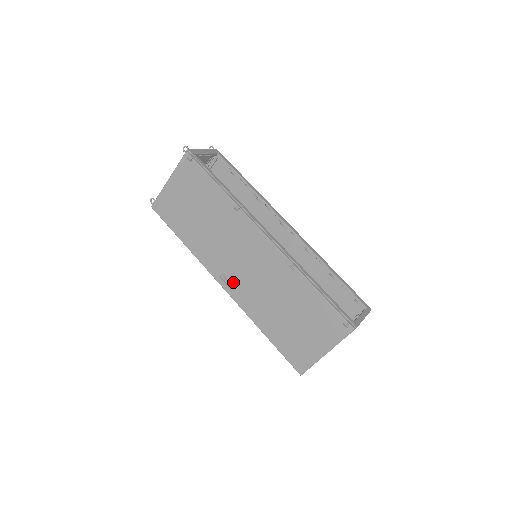
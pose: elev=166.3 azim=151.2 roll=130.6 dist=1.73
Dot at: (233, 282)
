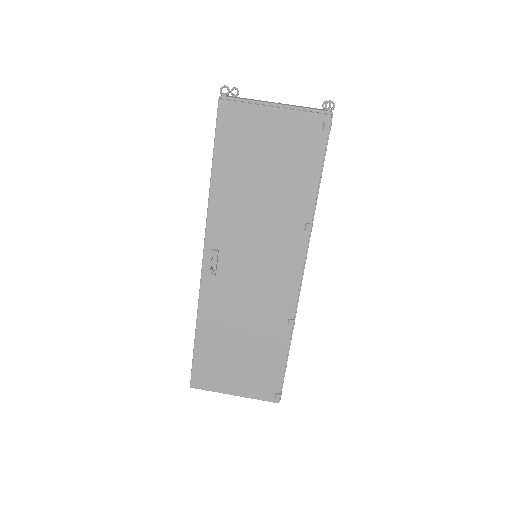
Dot at: (220, 270)
